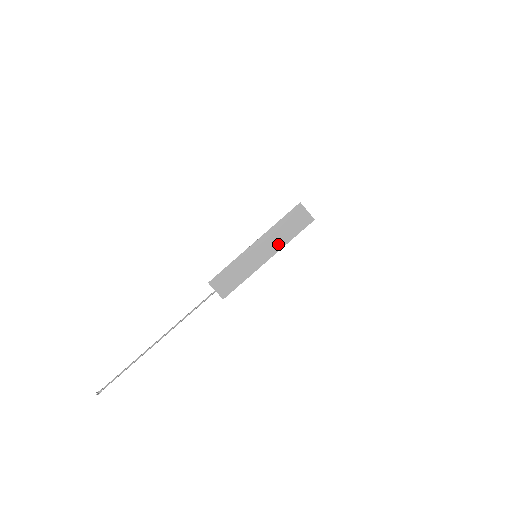
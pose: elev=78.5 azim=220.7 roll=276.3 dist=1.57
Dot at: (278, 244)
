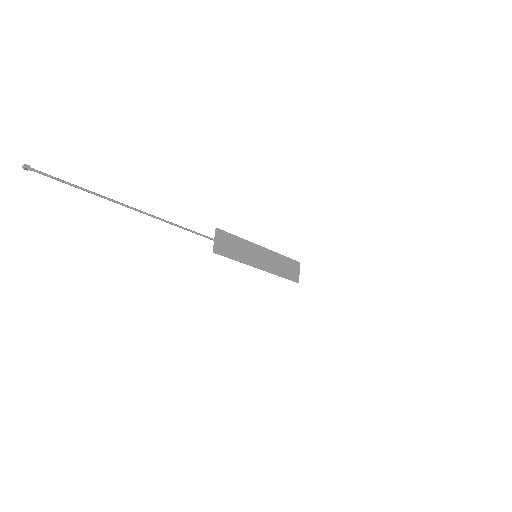
Dot at: (272, 268)
